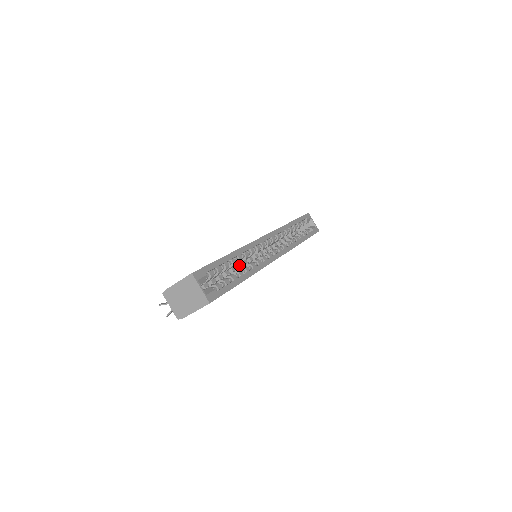
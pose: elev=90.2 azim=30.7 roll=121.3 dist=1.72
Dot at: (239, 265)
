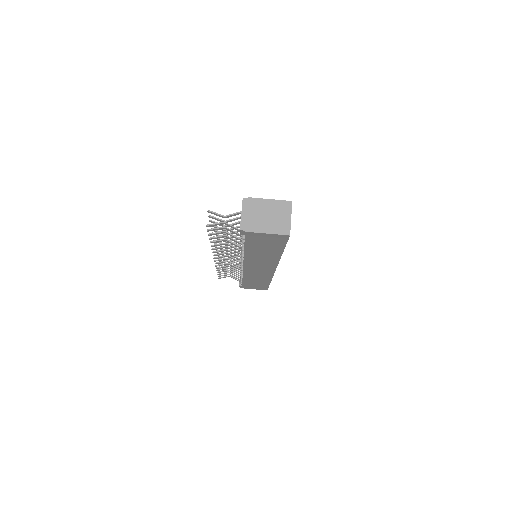
Dot at: occluded
